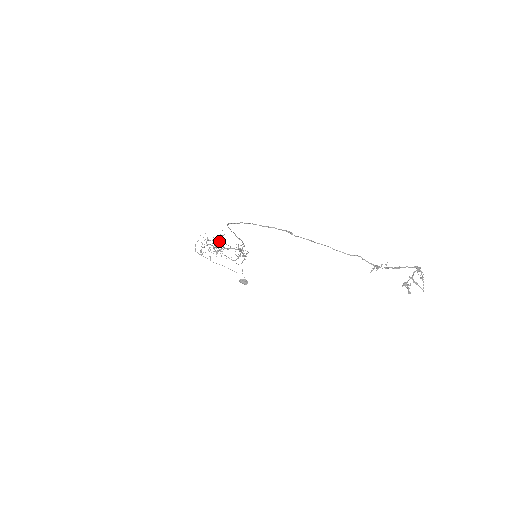
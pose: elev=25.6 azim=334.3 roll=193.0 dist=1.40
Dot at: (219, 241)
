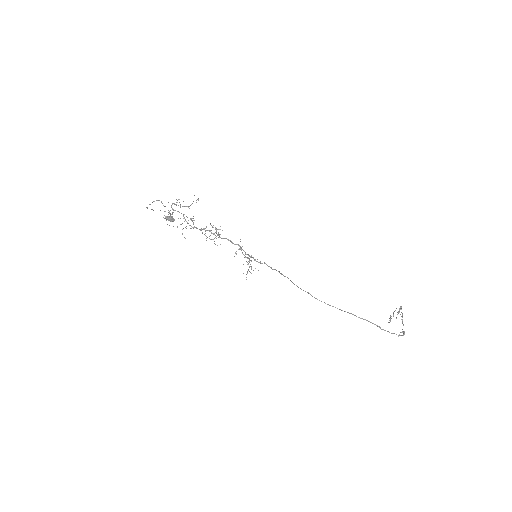
Dot at: (215, 232)
